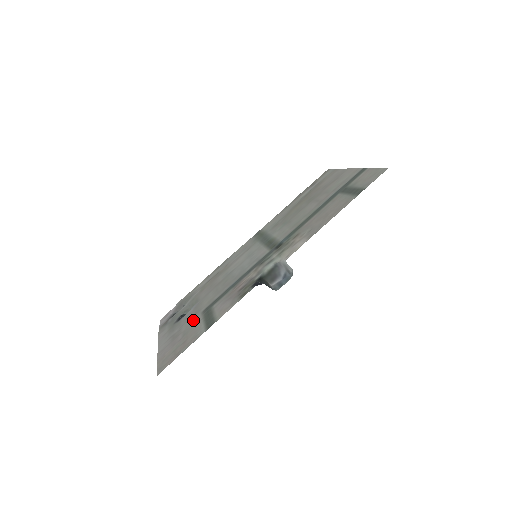
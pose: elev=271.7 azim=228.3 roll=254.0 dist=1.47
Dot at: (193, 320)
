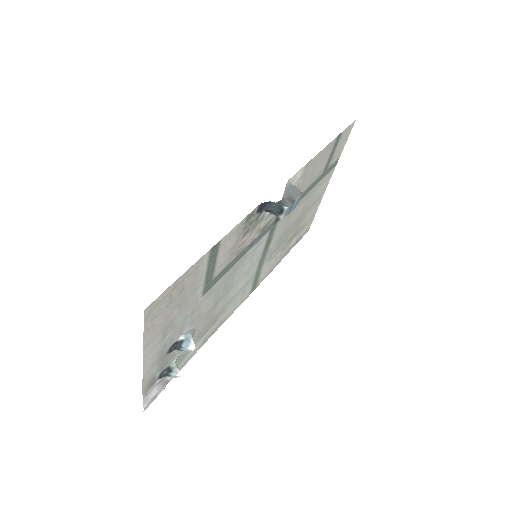
Dot at: (191, 304)
